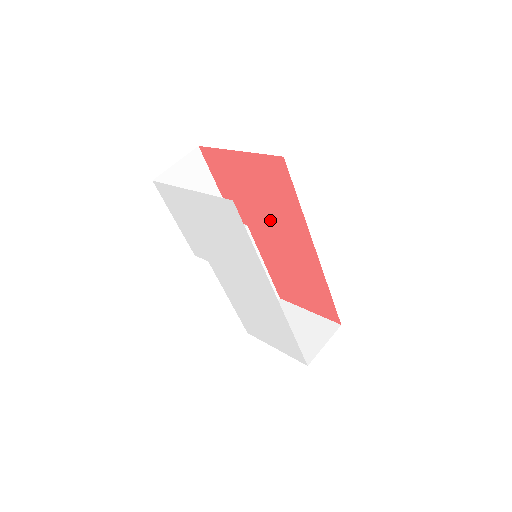
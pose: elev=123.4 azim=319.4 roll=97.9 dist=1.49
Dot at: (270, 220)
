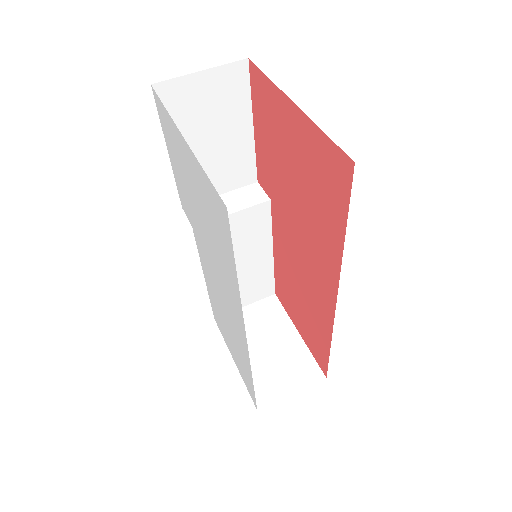
Dot at: (299, 219)
